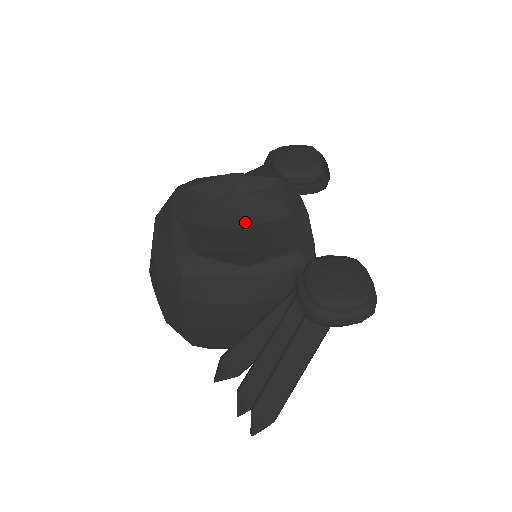
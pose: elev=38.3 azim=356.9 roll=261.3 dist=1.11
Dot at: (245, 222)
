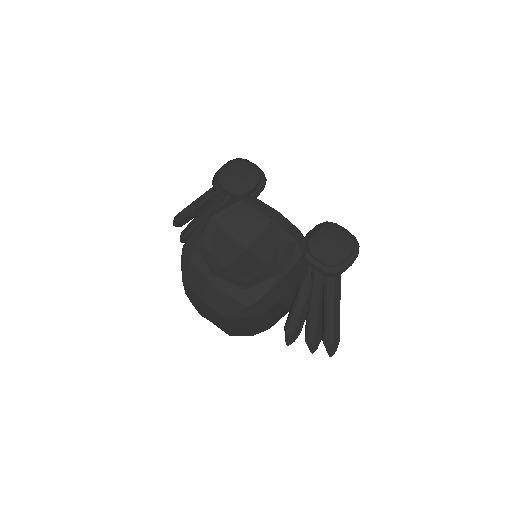
Dot at: (245, 244)
